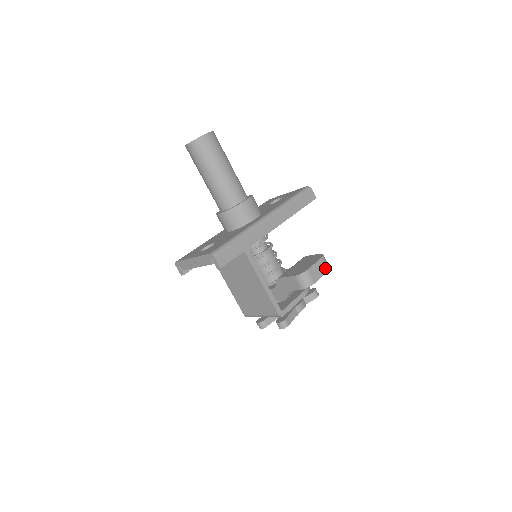
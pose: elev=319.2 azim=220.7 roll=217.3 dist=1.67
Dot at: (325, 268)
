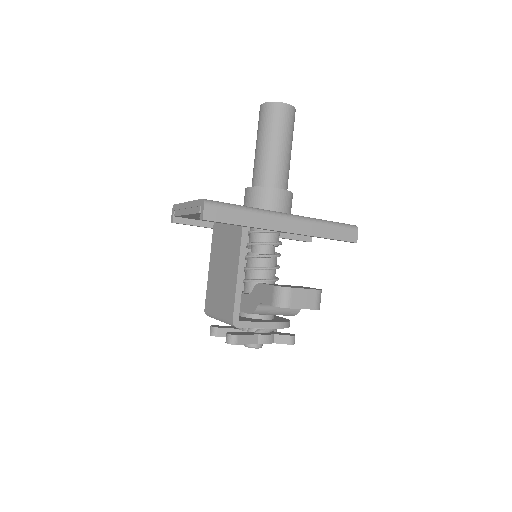
Dot at: (314, 304)
